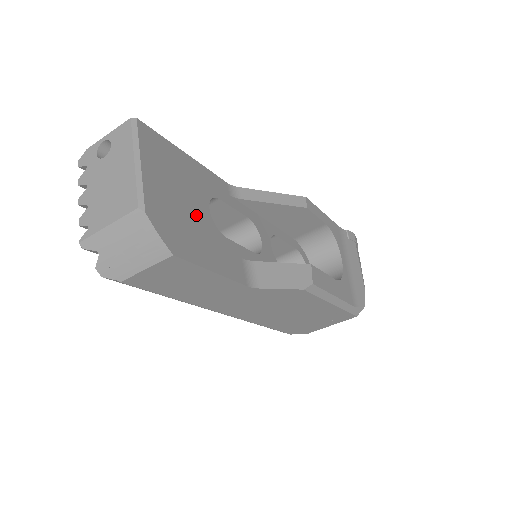
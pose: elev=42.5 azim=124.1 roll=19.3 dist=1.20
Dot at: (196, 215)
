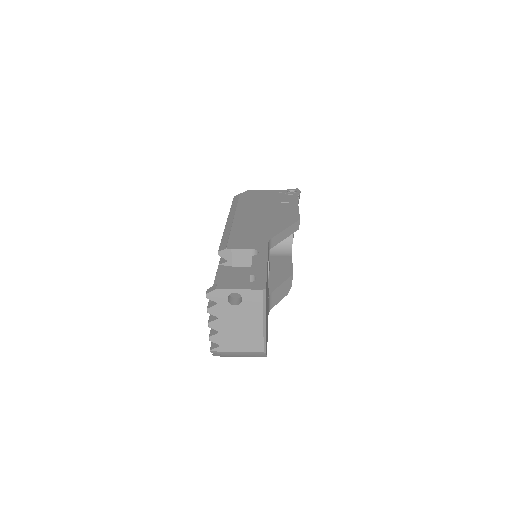
Dot at: (267, 309)
